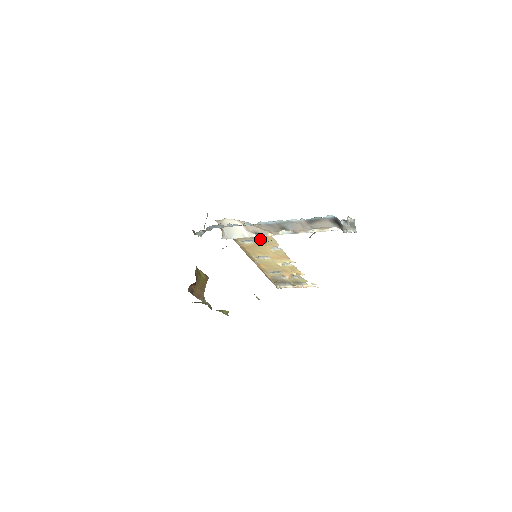
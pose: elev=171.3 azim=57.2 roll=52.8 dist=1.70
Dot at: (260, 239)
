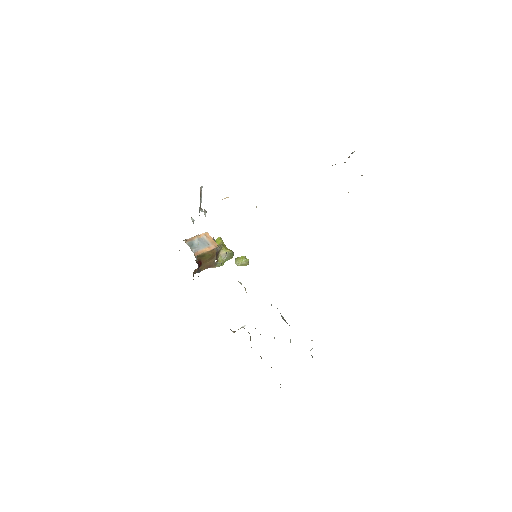
Dot at: occluded
